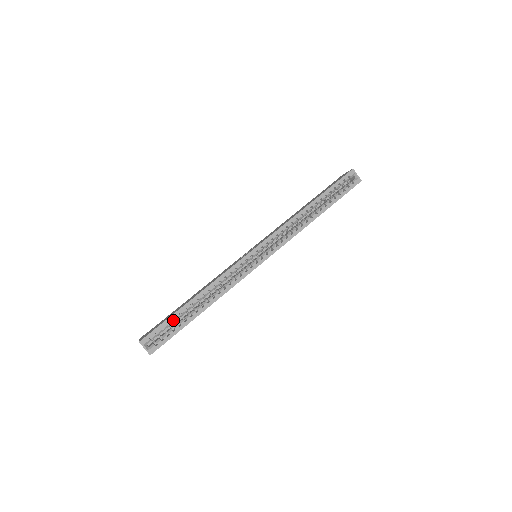
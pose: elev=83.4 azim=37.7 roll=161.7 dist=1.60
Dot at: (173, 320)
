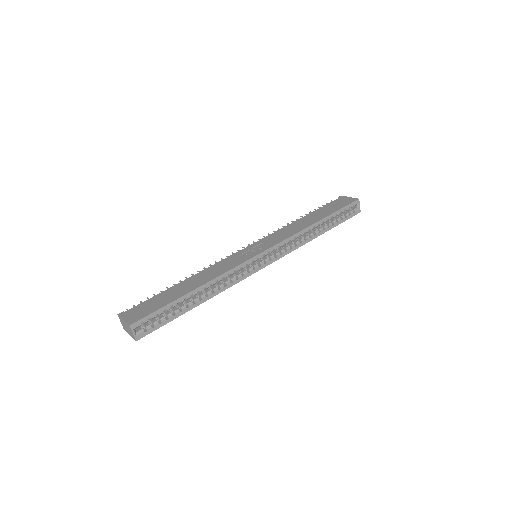
Dot at: occluded
